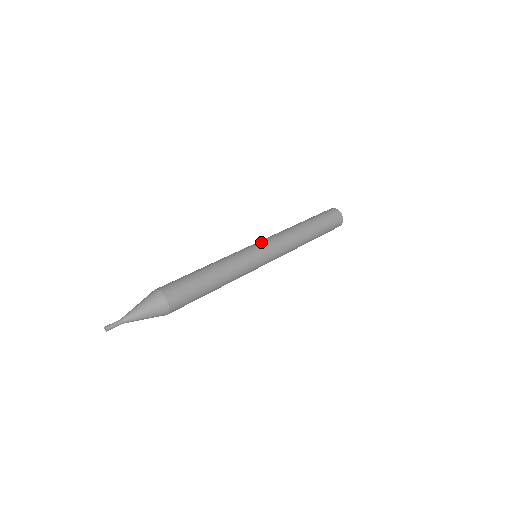
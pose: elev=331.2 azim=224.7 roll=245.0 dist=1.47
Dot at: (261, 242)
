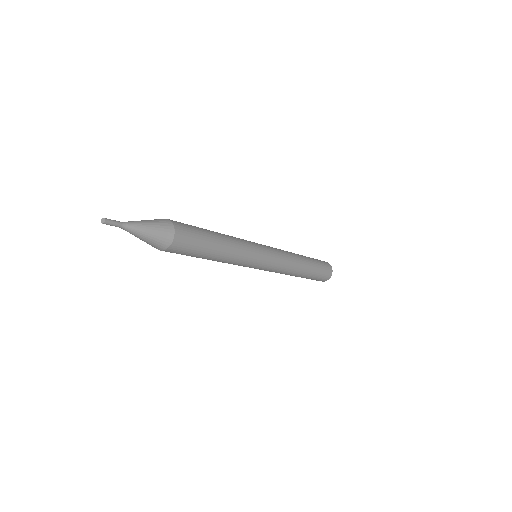
Dot at: occluded
